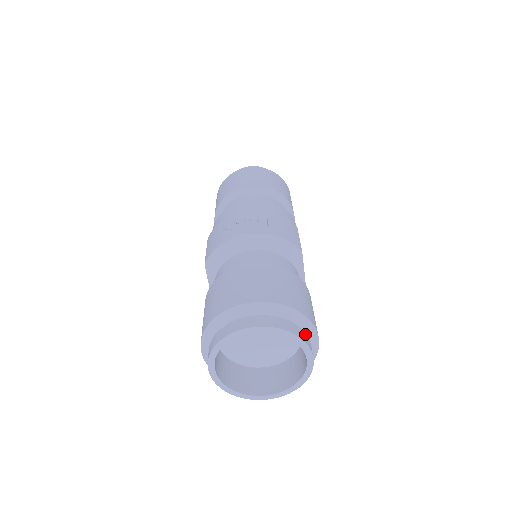
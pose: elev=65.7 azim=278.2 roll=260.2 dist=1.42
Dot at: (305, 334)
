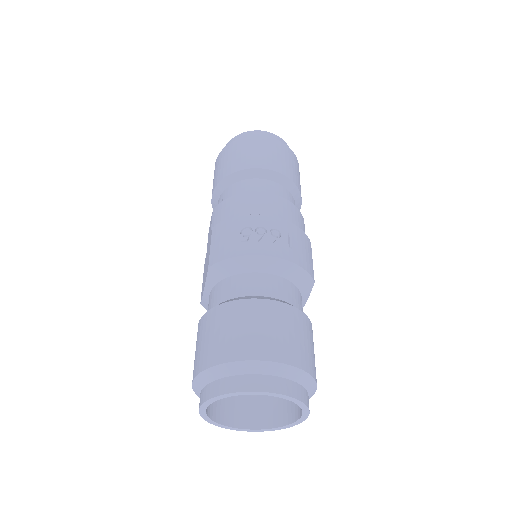
Dot at: (308, 395)
